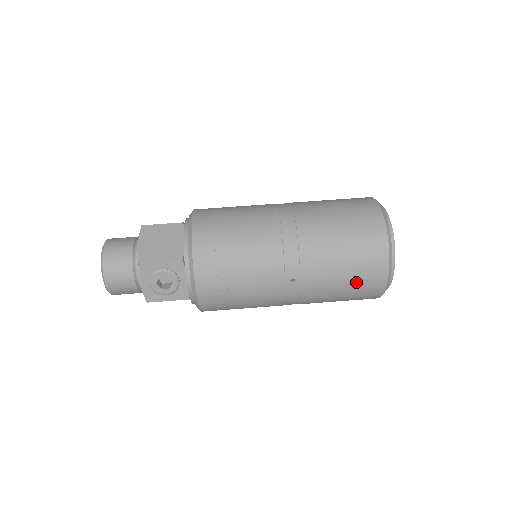
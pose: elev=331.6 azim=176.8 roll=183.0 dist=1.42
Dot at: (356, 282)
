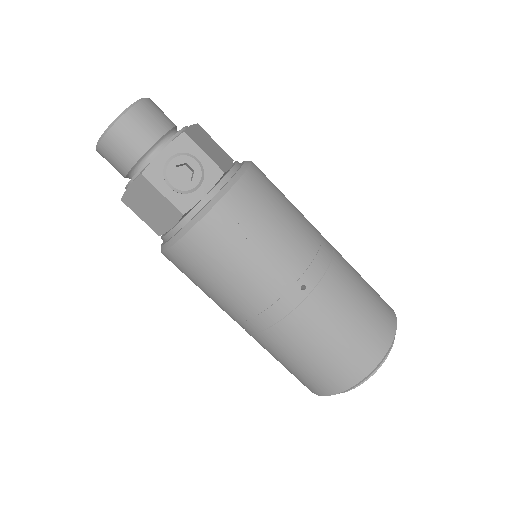
Dot at: (349, 346)
